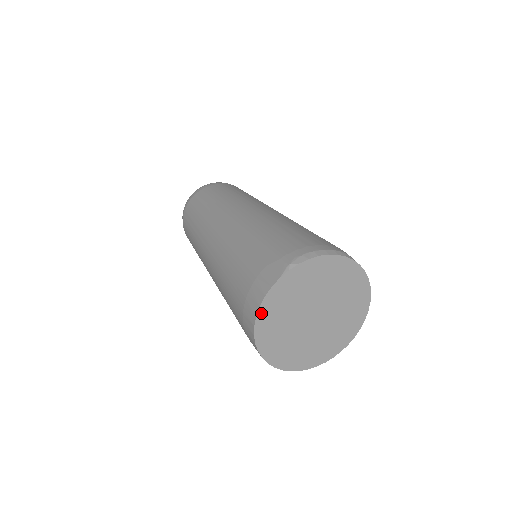
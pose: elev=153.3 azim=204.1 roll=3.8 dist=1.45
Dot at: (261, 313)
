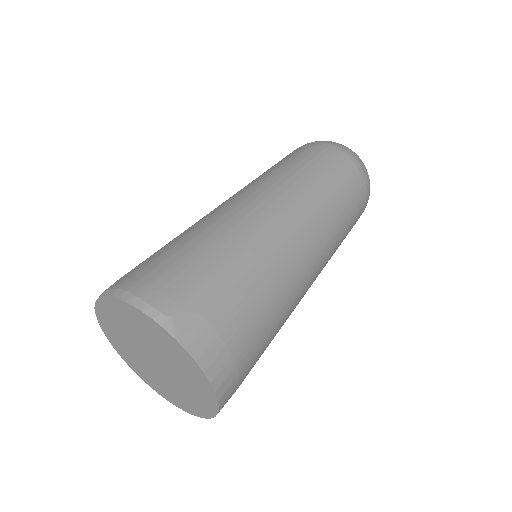
Dot at: (101, 322)
